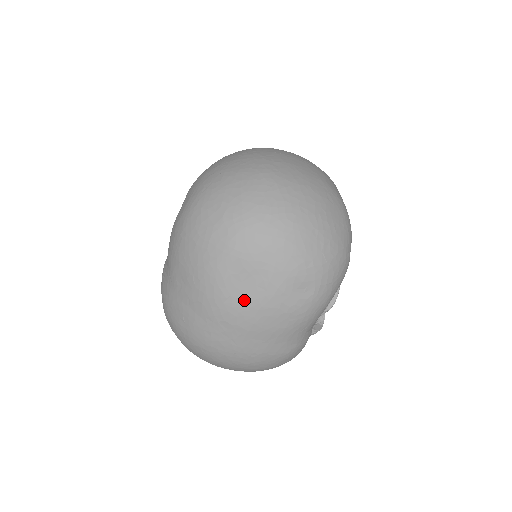
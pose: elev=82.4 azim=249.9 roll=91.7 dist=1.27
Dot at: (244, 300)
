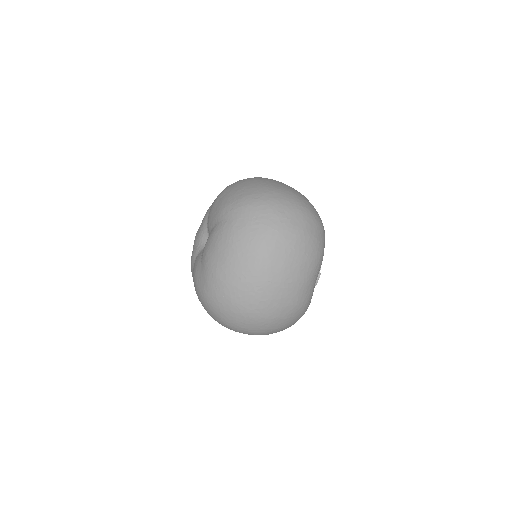
Dot at: occluded
